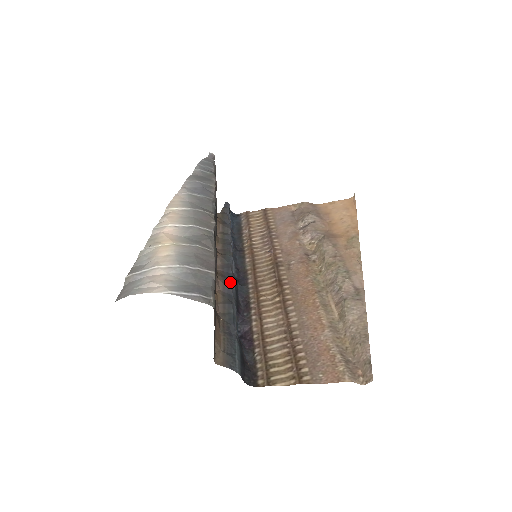
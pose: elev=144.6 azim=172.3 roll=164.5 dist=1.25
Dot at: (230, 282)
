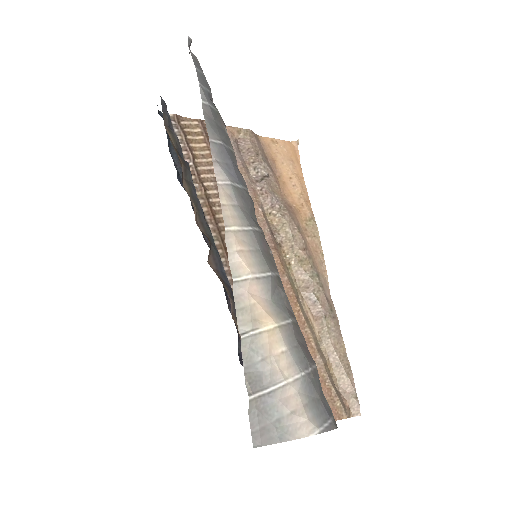
Dot at: occluded
